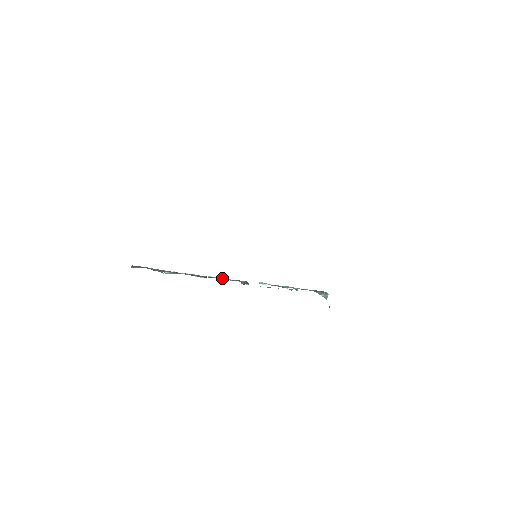
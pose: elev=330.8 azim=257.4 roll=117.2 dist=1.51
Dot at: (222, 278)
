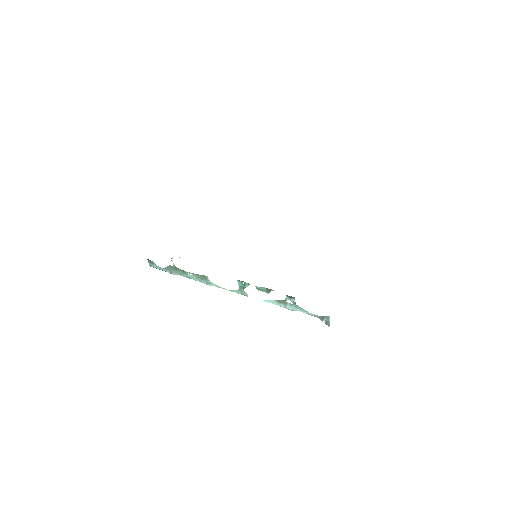
Dot at: (225, 289)
